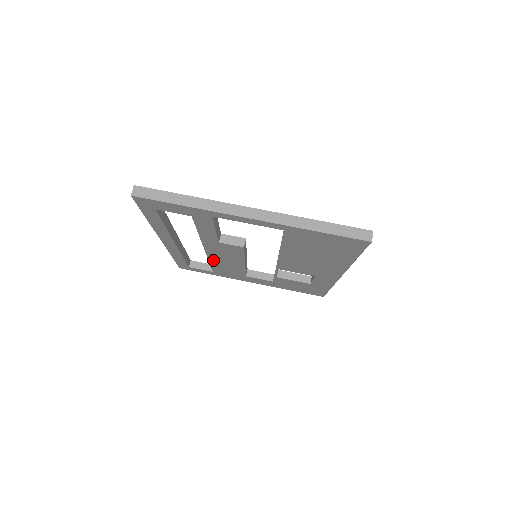
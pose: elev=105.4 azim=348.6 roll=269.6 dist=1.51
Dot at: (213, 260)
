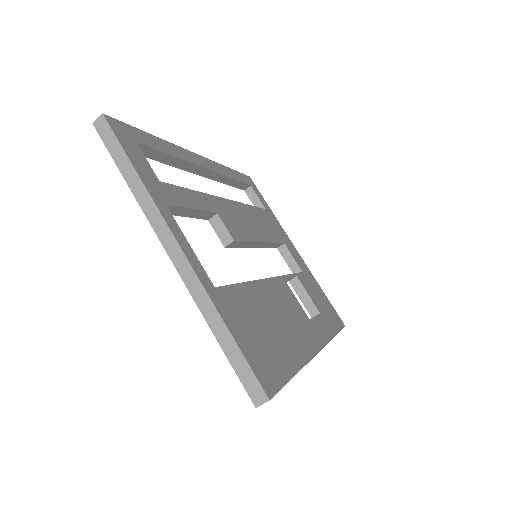
Dot at: occluded
